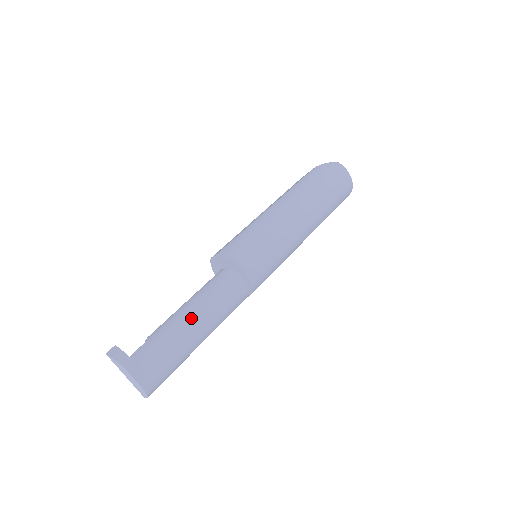
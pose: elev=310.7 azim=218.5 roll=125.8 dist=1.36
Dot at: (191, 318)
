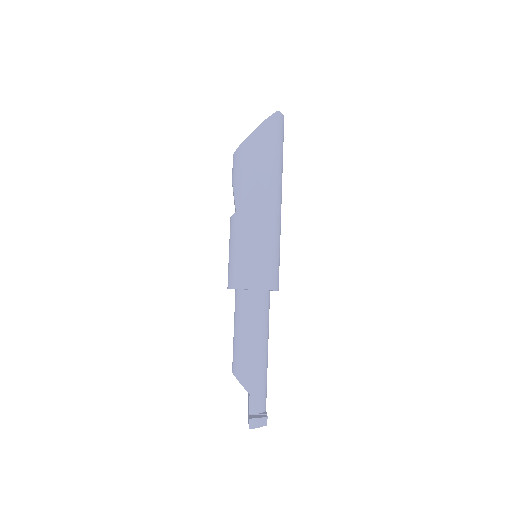
Dot at: (265, 352)
